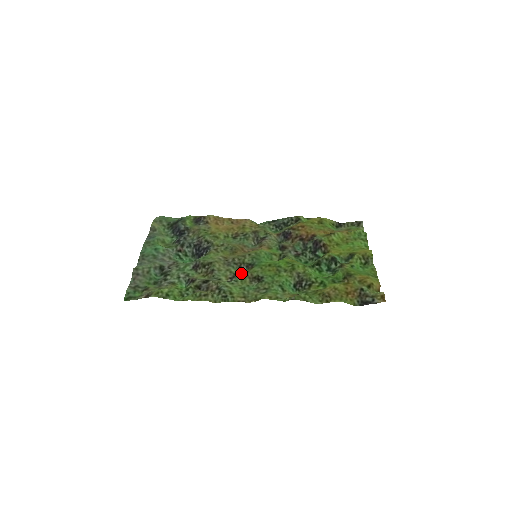
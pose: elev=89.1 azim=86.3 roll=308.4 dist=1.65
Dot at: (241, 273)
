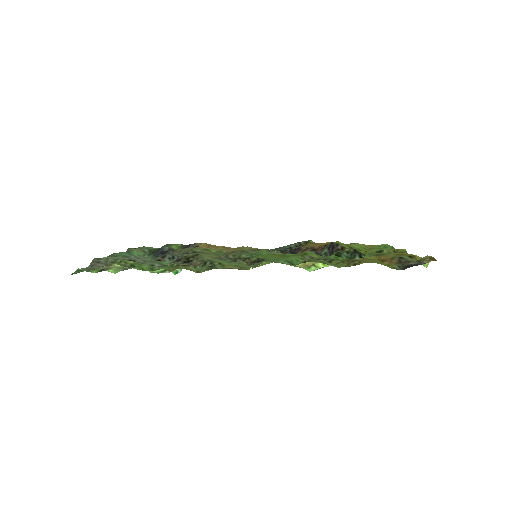
Dot at: occluded
